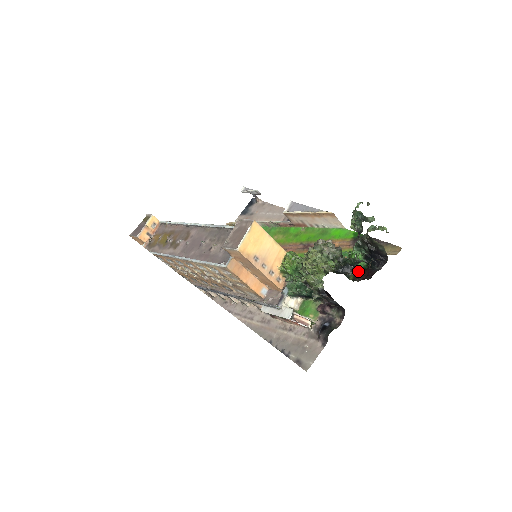
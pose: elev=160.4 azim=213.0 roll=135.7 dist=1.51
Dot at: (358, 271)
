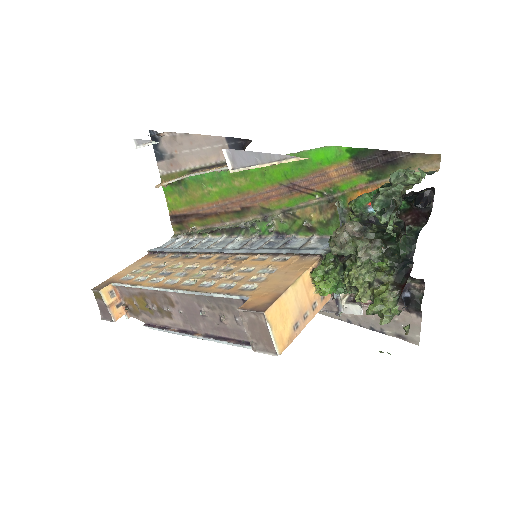
Dot at: (400, 216)
